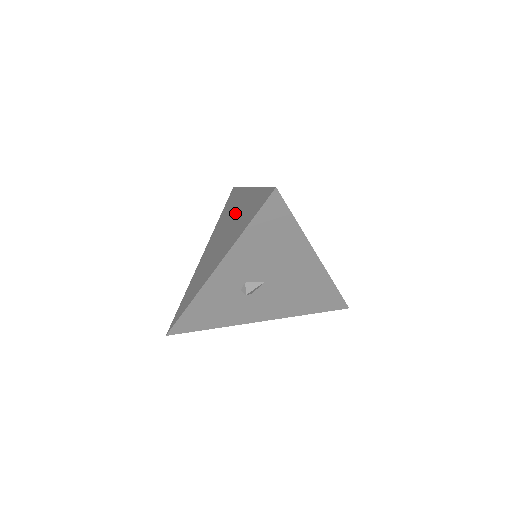
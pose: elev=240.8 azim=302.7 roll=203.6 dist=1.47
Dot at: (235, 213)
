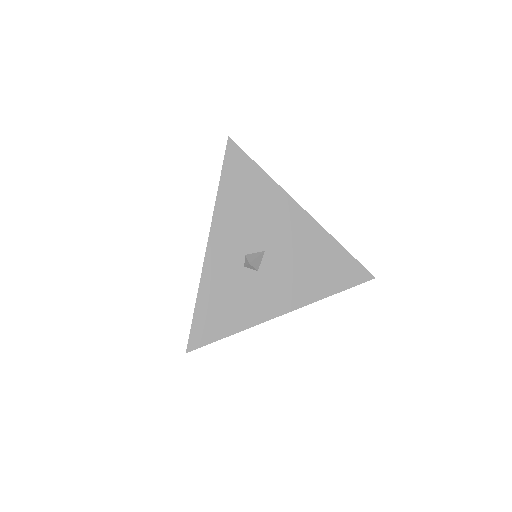
Dot at: occluded
